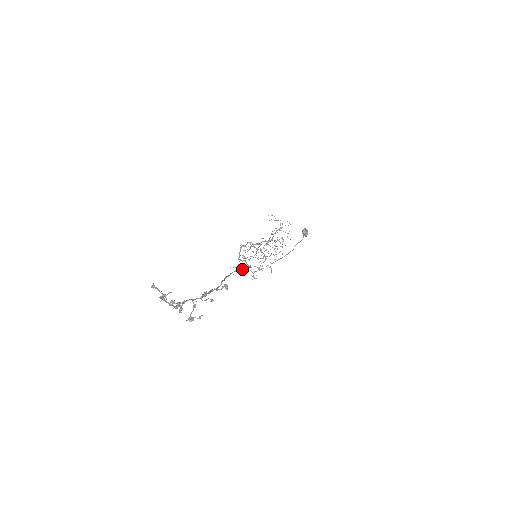
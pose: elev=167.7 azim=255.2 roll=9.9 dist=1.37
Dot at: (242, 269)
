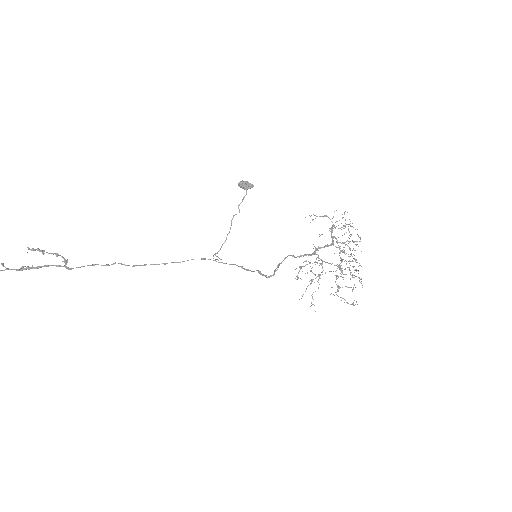
Dot at: occluded
